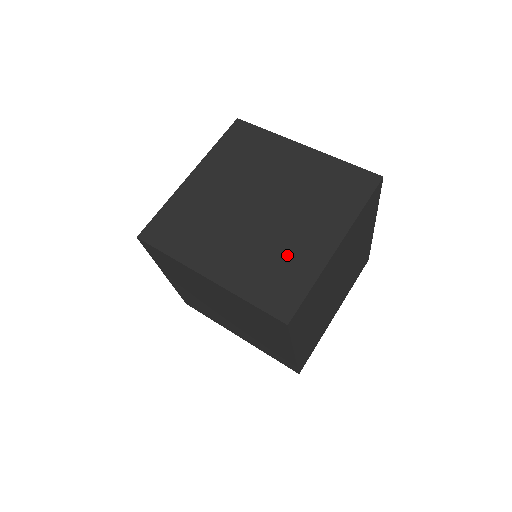
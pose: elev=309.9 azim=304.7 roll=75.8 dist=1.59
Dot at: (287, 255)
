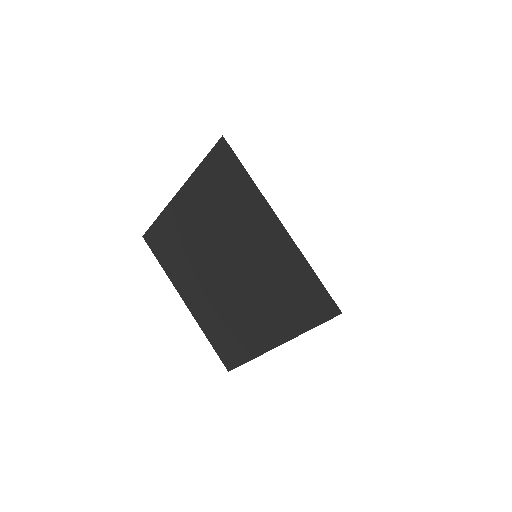
Dot at: (238, 326)
